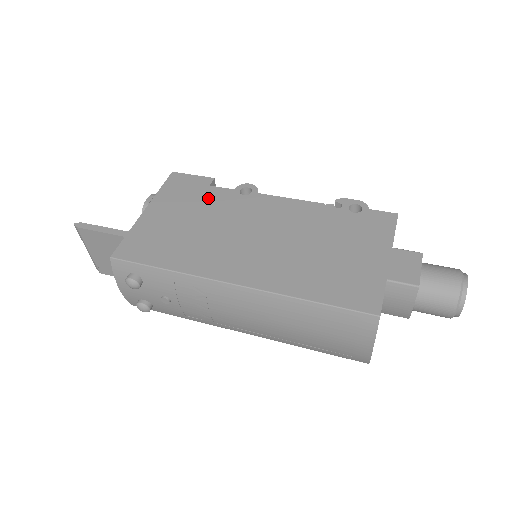
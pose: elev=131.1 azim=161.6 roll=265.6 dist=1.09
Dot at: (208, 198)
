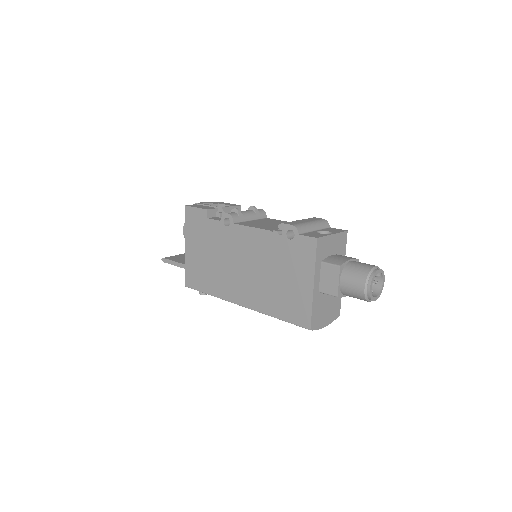
Dot at: (210, 232)
